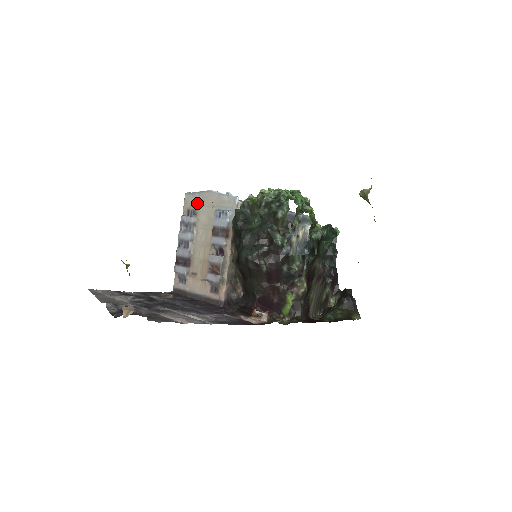
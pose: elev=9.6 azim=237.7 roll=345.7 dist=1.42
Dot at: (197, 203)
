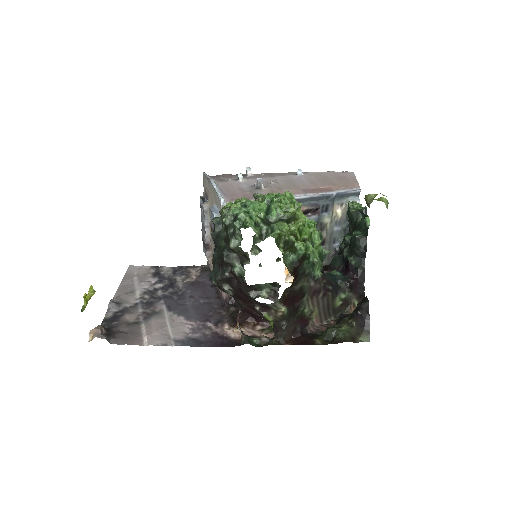
Dot at: (207, 188)
